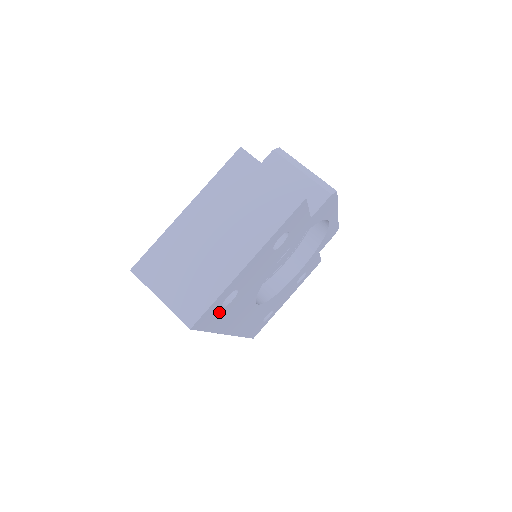
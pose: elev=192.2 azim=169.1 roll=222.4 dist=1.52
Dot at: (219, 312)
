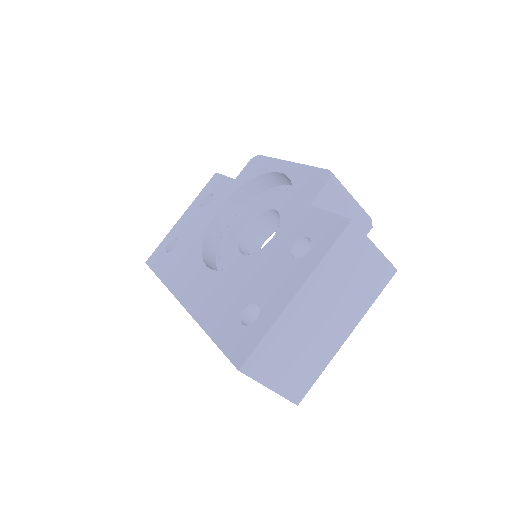
Dot at: occluded
